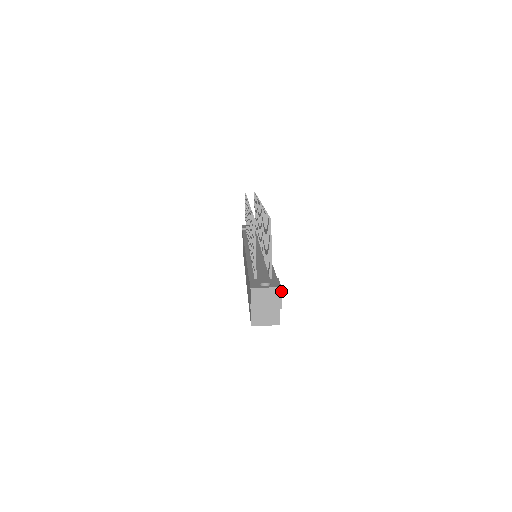
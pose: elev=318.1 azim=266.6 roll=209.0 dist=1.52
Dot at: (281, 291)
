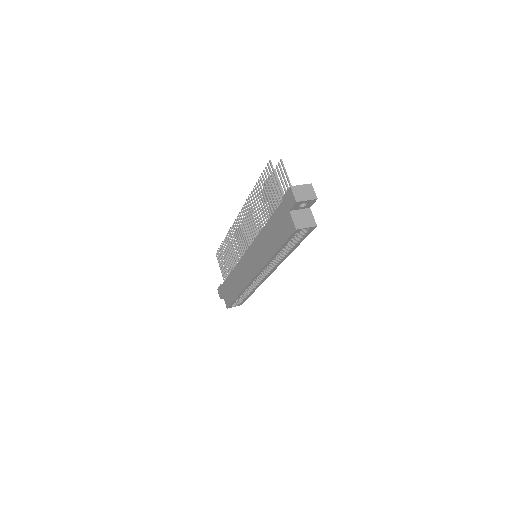
Dot at: (312, 186)
